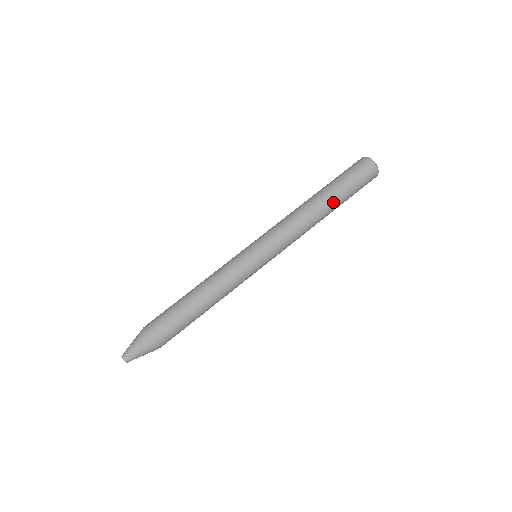
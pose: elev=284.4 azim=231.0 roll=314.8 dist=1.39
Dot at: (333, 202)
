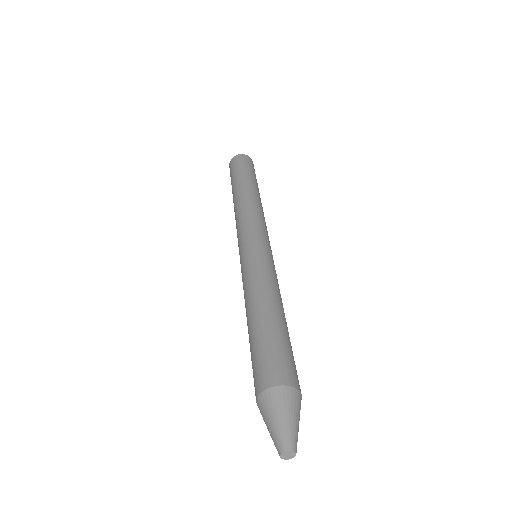
Dot at: (242, 183)
